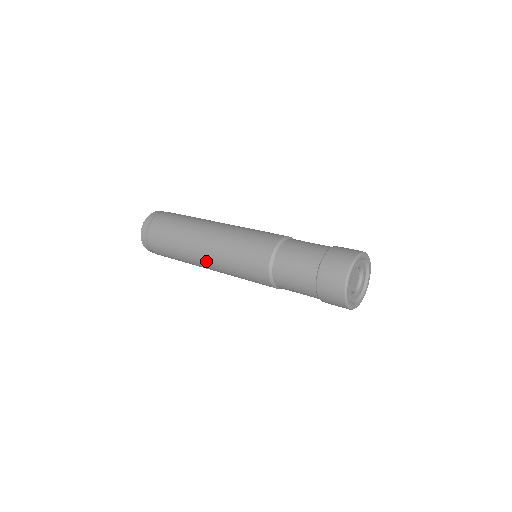
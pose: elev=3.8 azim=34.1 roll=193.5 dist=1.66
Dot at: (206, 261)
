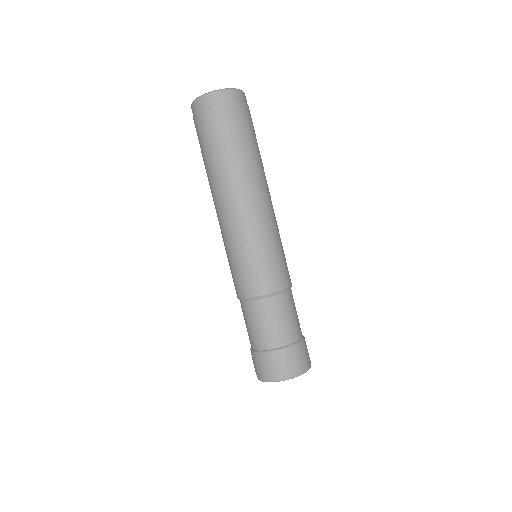
Dot at: (217, 214)
